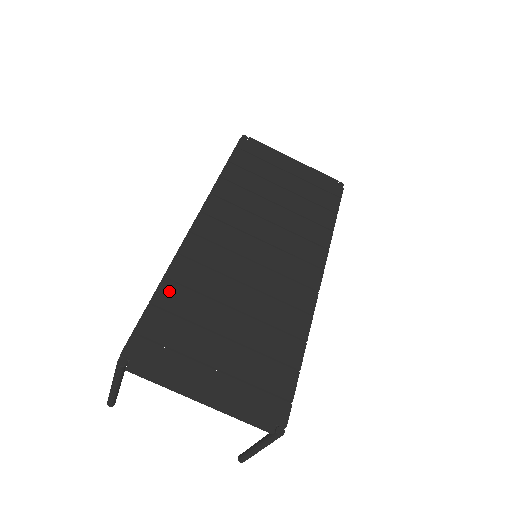
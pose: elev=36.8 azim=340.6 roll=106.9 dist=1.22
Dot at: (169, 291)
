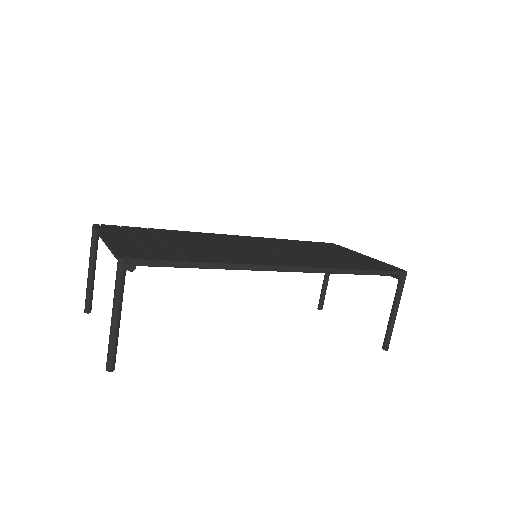
Dot at: (166, 231)
